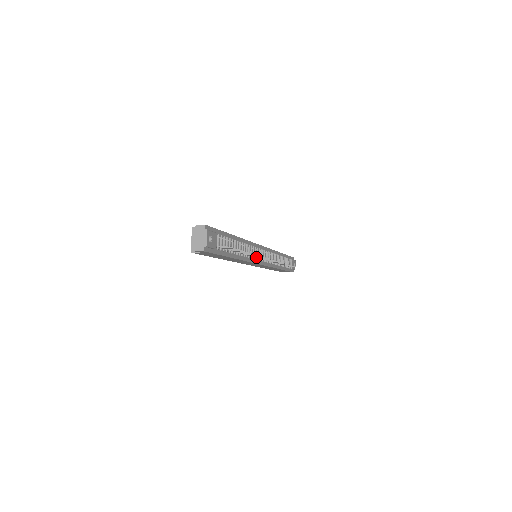
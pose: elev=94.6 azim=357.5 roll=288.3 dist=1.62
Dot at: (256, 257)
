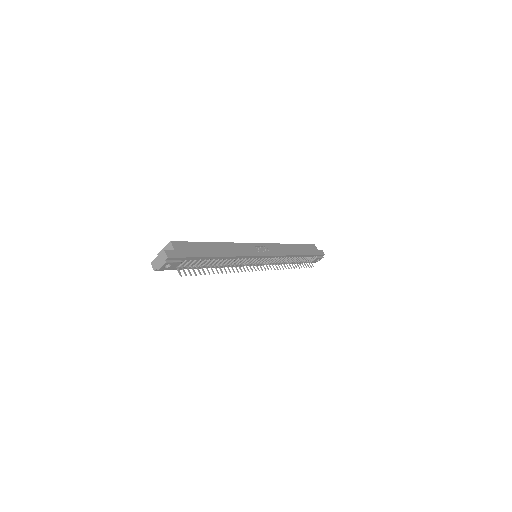
Dot at: (245, 264)
